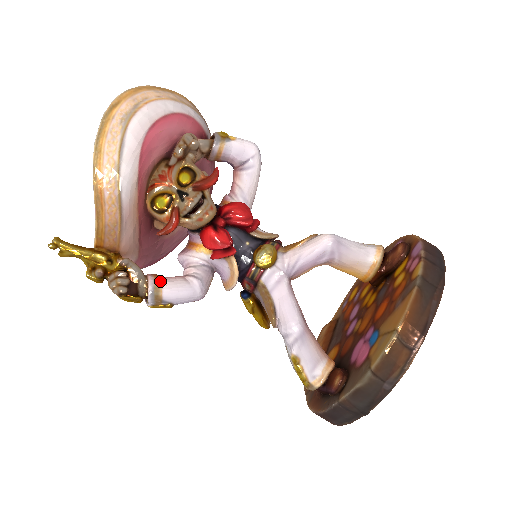
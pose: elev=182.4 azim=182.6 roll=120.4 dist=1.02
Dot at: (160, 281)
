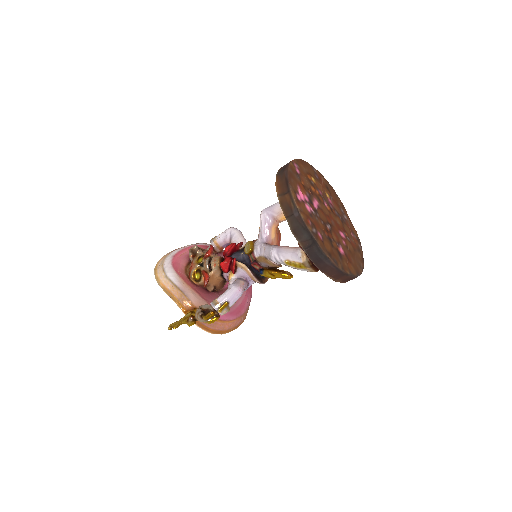
Dot at: (215, 299)
